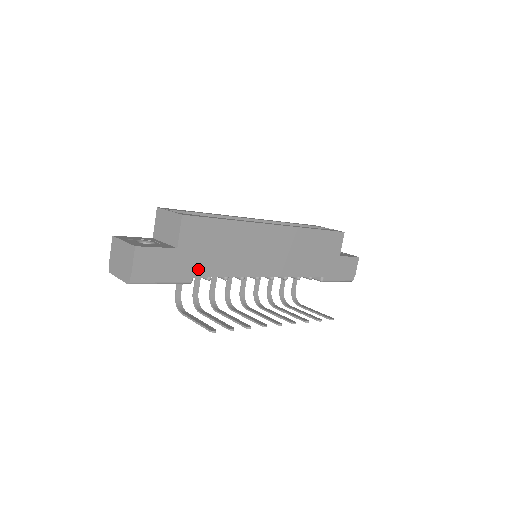
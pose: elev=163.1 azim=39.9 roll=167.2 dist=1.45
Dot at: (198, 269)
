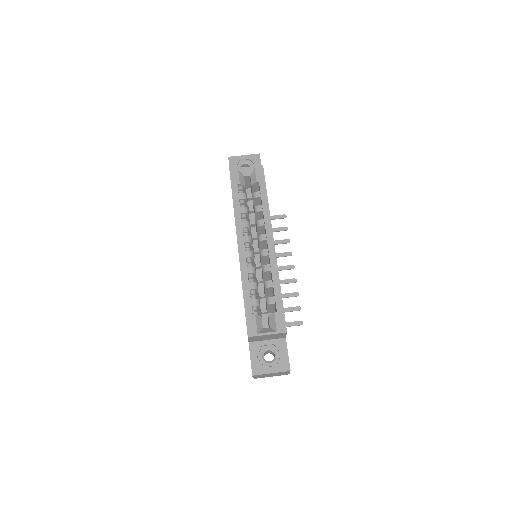
Dot at: occluded
